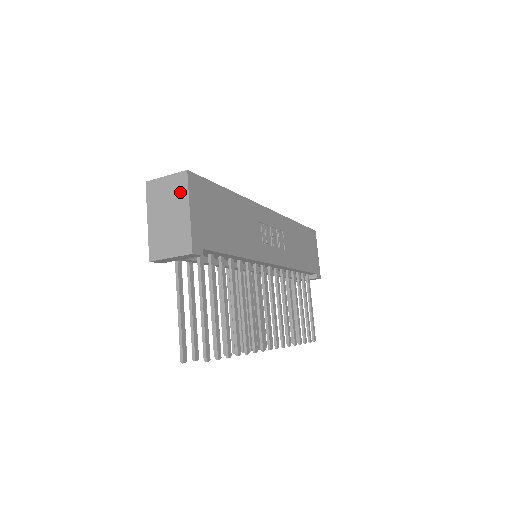
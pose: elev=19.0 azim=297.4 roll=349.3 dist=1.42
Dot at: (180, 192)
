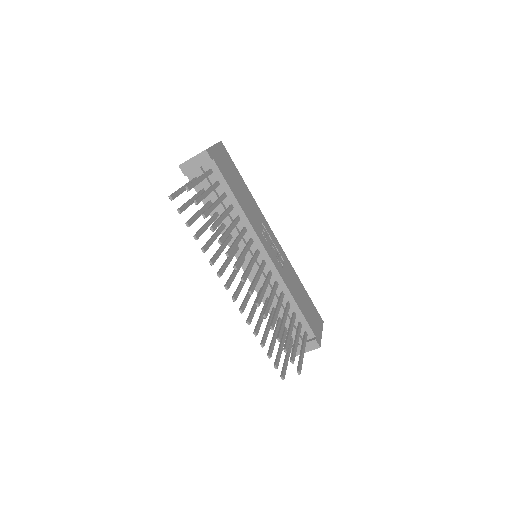
Dot at: occluded
